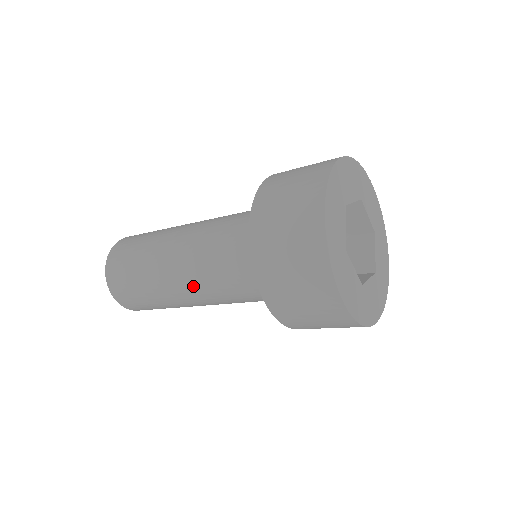
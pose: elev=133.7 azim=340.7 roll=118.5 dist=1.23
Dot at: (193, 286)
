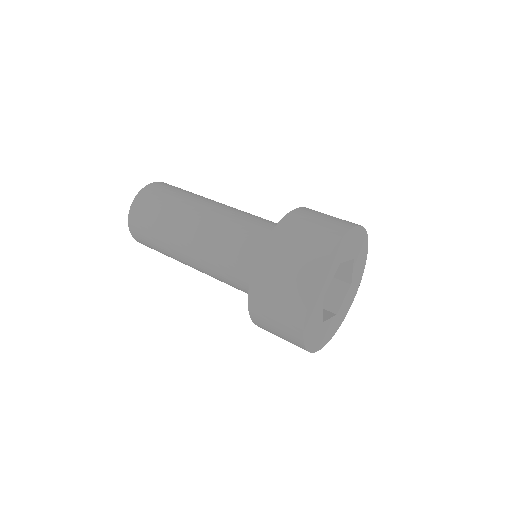
Dot at: (198, 256)
